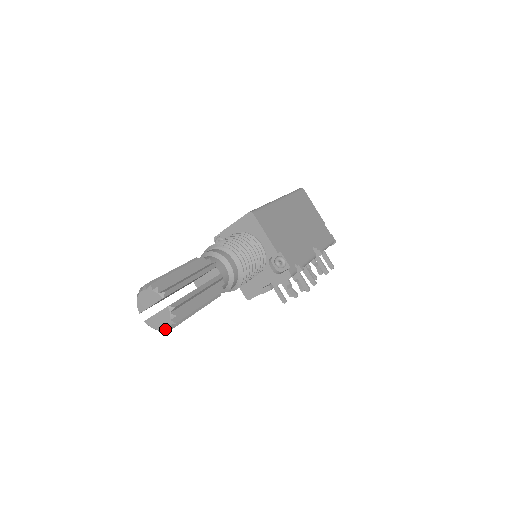
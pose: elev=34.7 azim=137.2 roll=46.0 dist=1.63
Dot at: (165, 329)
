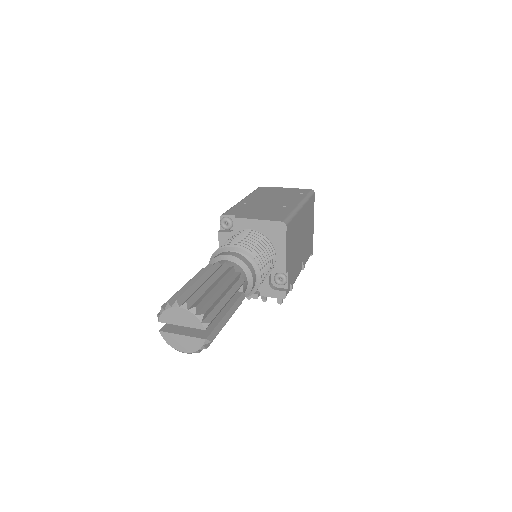
Dot at: (183, 352)
